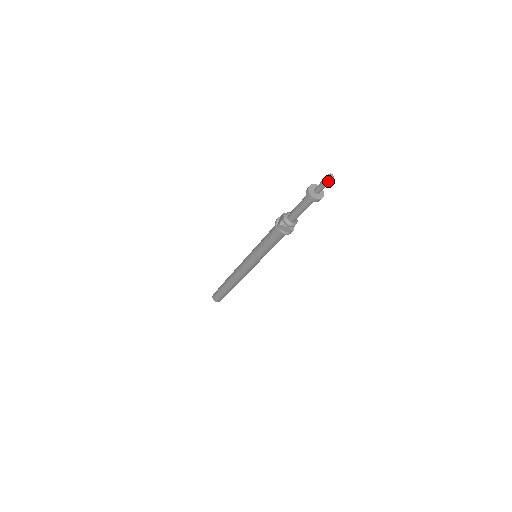
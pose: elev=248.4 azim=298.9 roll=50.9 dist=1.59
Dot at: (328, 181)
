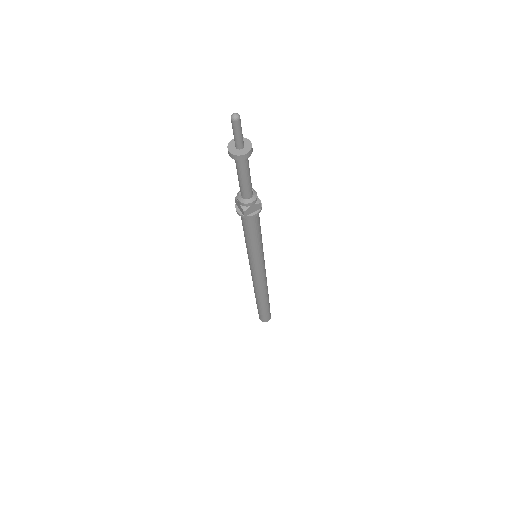
Dot at: (238, 124)
